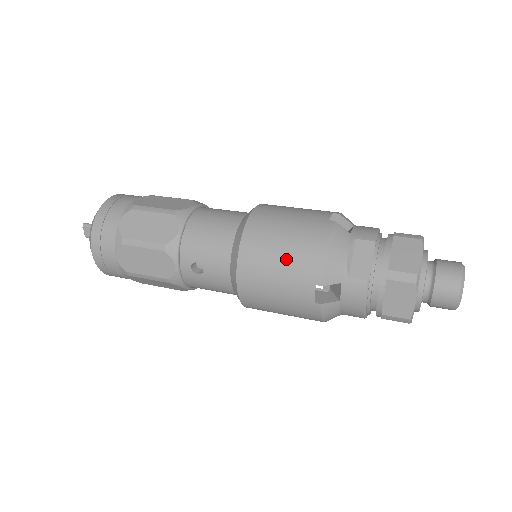
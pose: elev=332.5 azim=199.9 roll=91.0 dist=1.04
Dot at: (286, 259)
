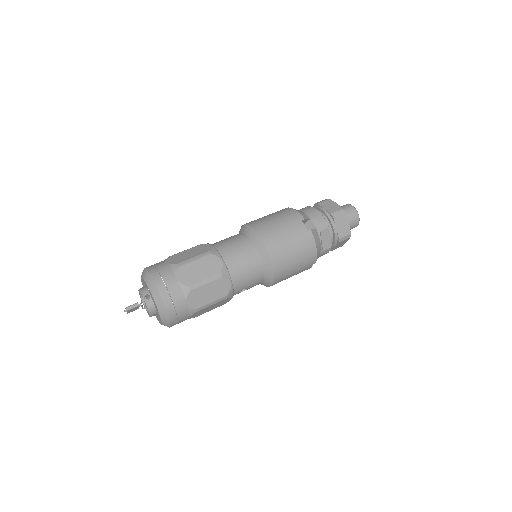
Dot at: (299, 264)
